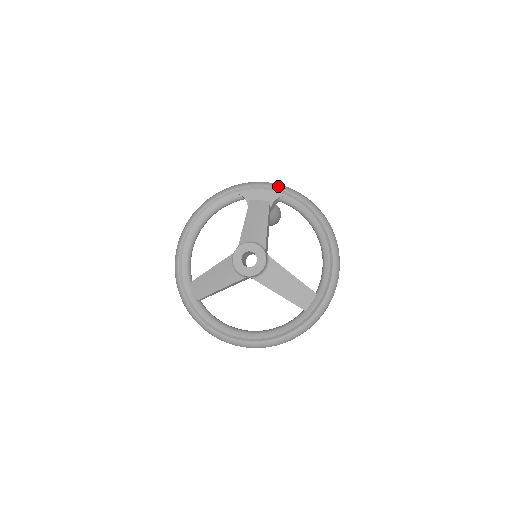
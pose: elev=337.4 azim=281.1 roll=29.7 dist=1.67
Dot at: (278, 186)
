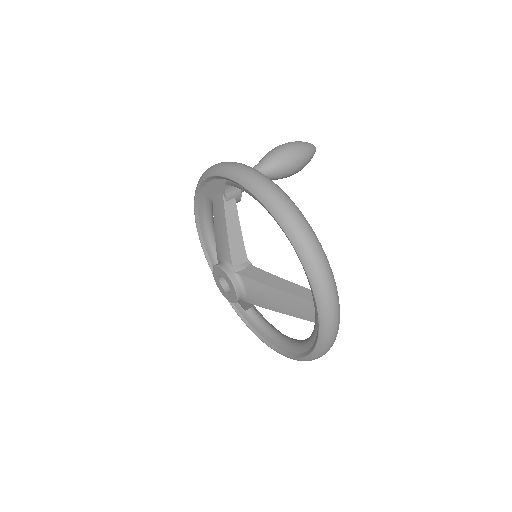
Dot at: (216, 171)
